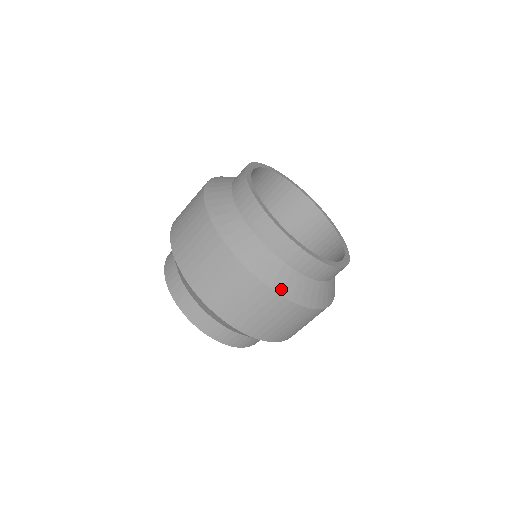
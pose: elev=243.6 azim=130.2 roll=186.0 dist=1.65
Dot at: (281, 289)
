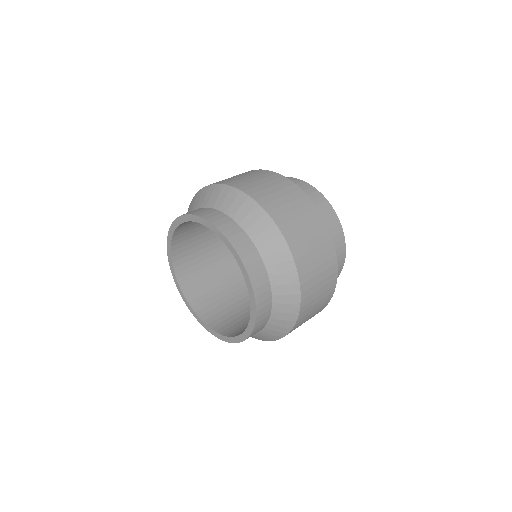
Dot at: occluded
